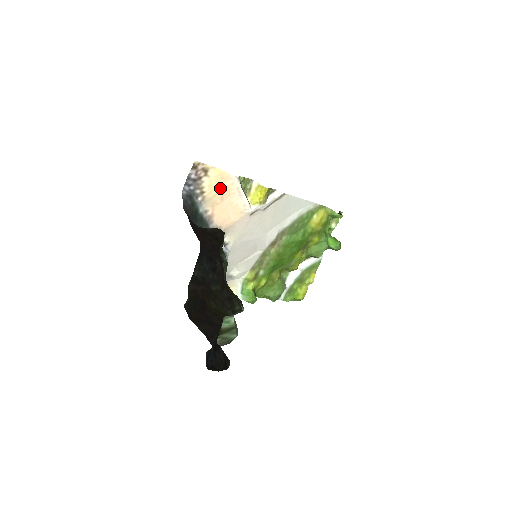
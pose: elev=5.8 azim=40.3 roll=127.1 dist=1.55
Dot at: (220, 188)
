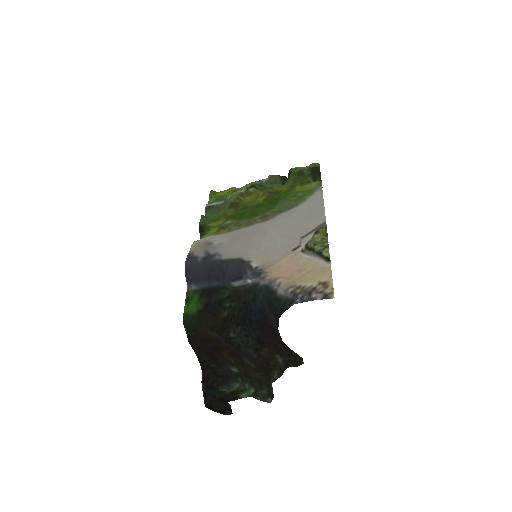
Dot at: (310, 273)
